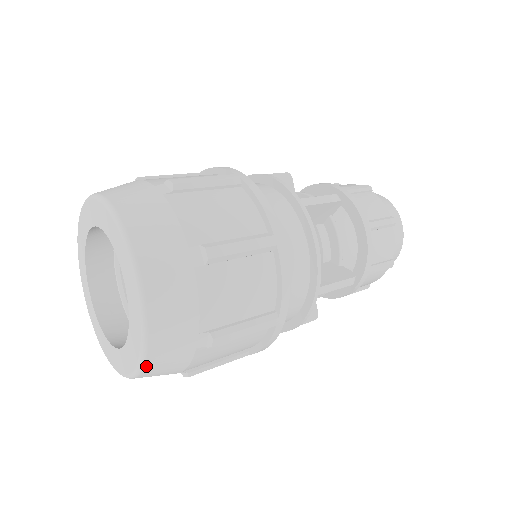
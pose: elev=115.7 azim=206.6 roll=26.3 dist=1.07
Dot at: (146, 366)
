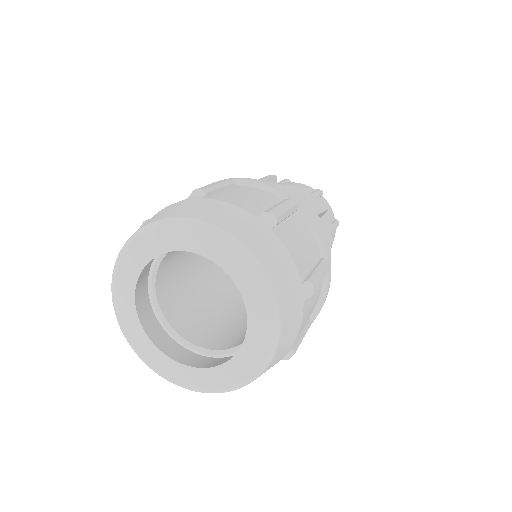
Dot at: (245, 385)
